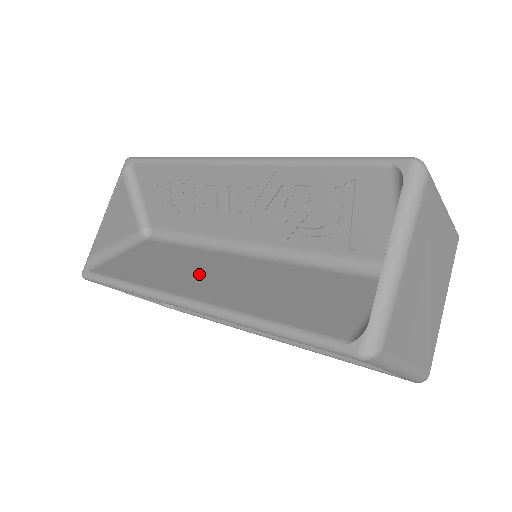
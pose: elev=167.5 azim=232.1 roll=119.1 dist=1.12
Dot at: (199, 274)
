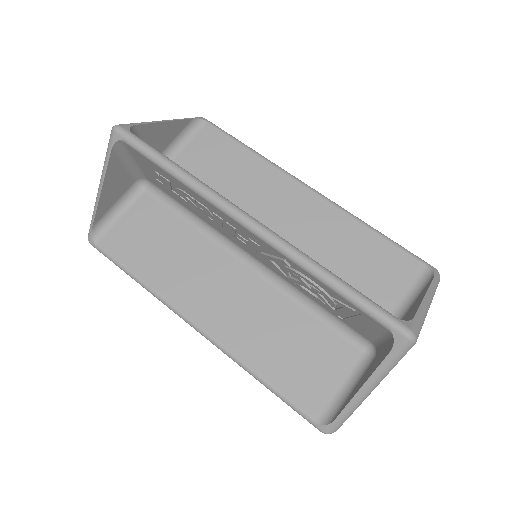
Dot at: (204, 286)
